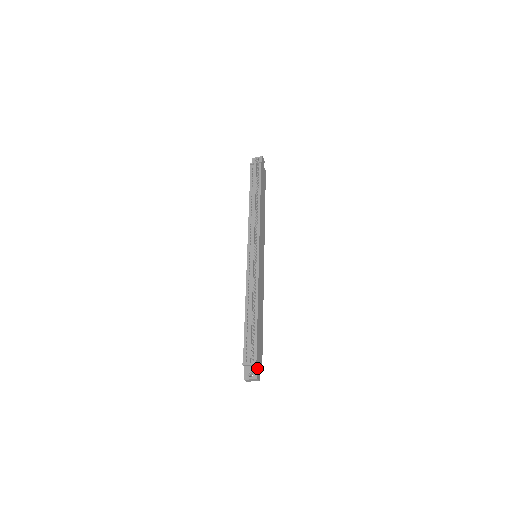
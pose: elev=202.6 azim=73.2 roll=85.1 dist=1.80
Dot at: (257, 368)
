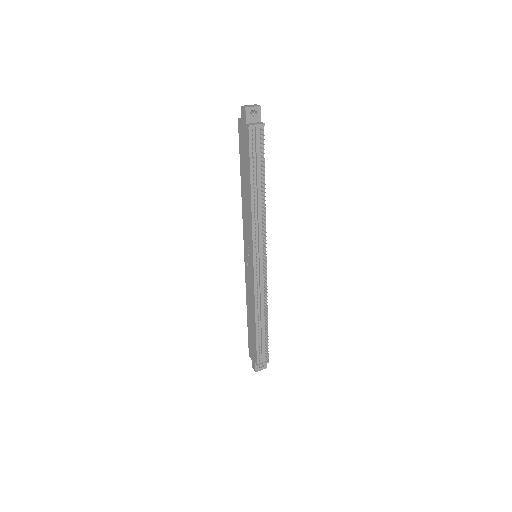
Dot at: occluded
